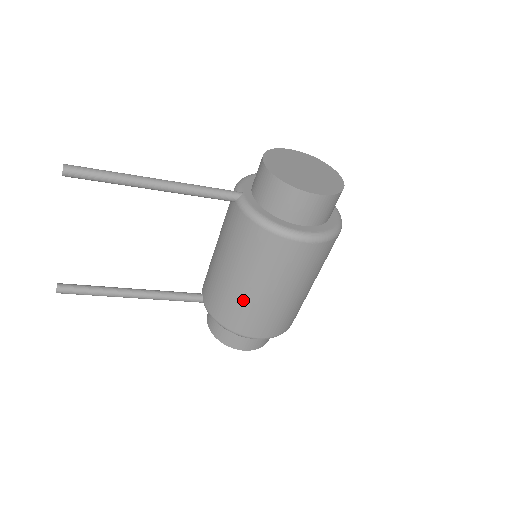
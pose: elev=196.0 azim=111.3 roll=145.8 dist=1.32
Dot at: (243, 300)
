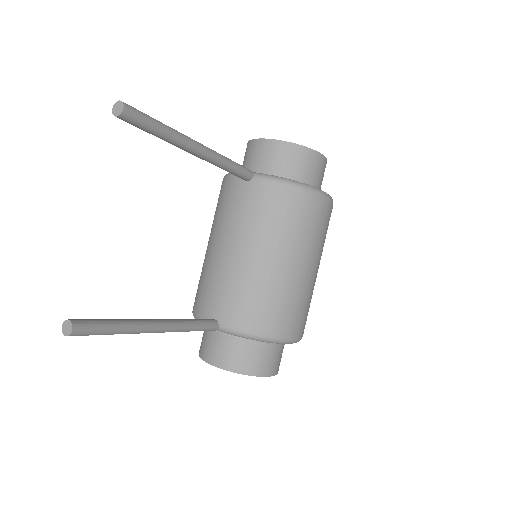
Dot at: (284, 286)
